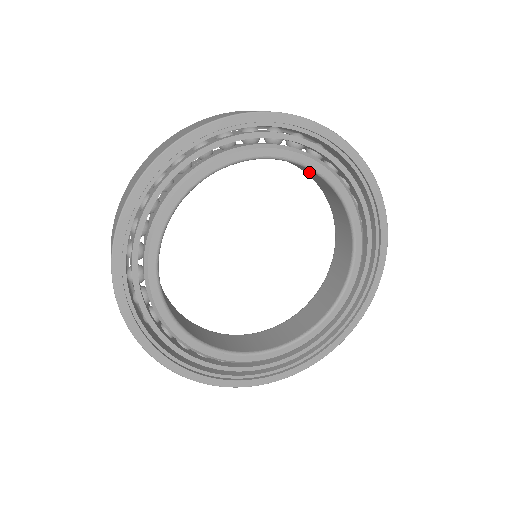
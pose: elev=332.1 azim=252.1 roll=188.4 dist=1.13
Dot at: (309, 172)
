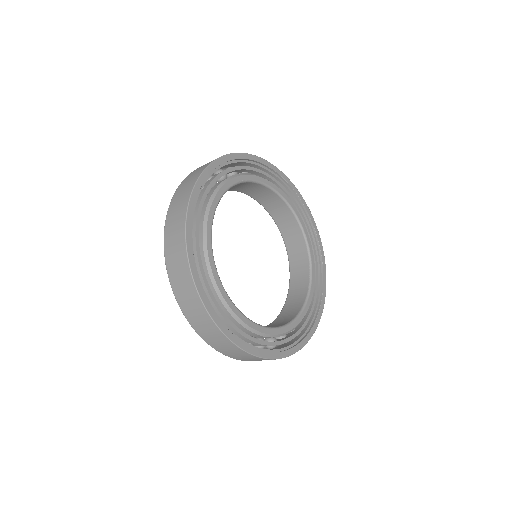
Dot at: (247, 187)
